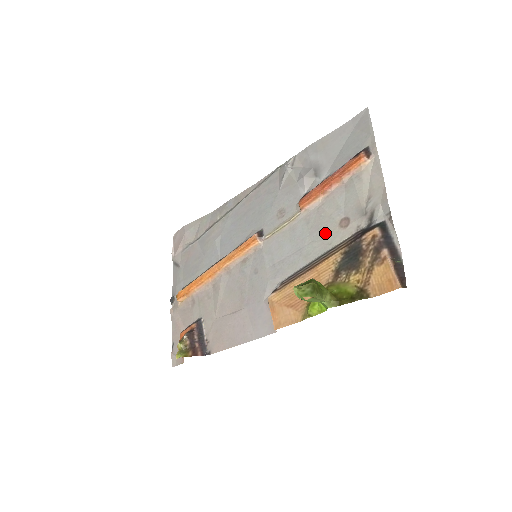
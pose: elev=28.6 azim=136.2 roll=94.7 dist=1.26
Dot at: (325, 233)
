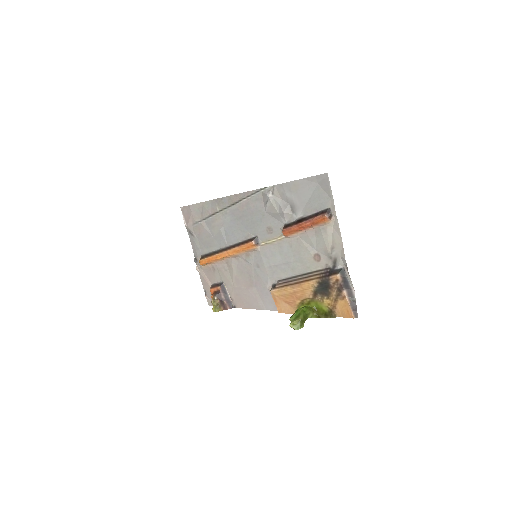
Dot at: (304, 259)
